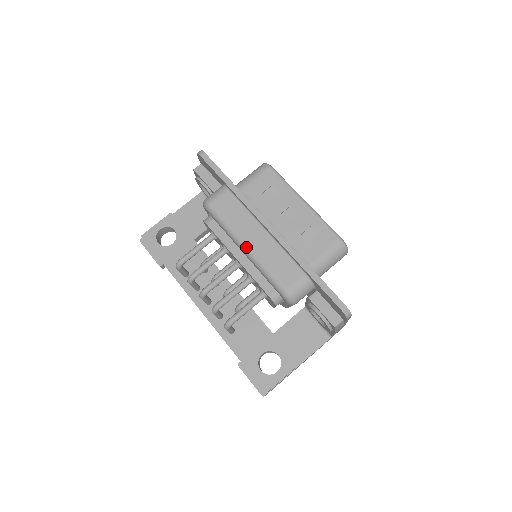
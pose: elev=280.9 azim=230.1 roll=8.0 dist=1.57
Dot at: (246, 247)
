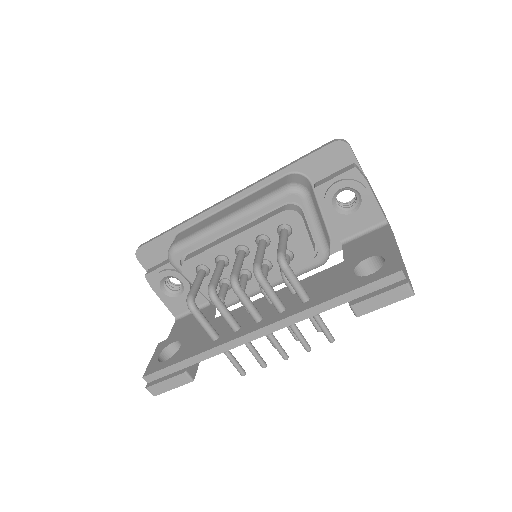
Dot at: (227, 217)
